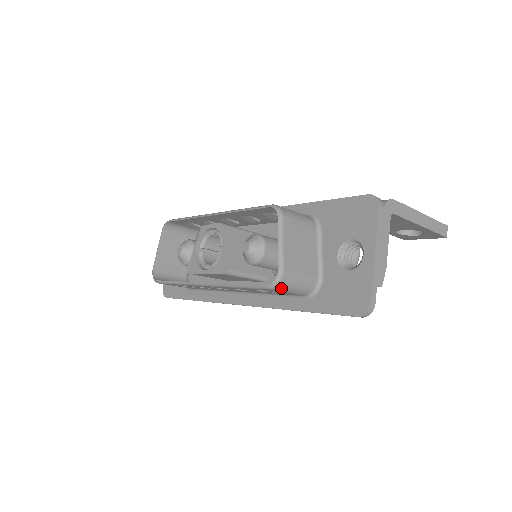
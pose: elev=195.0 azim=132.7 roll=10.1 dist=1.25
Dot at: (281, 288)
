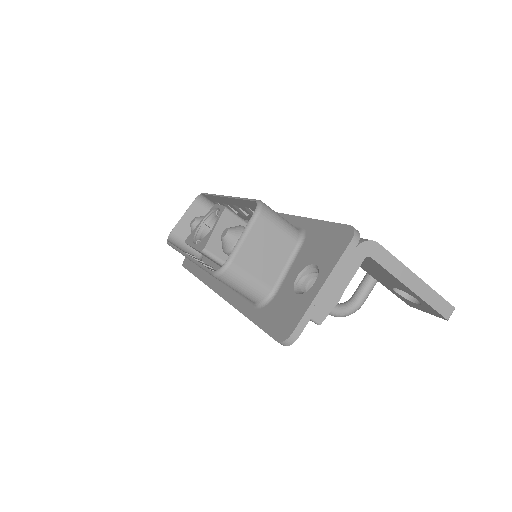
Dot at: (225, 281)
